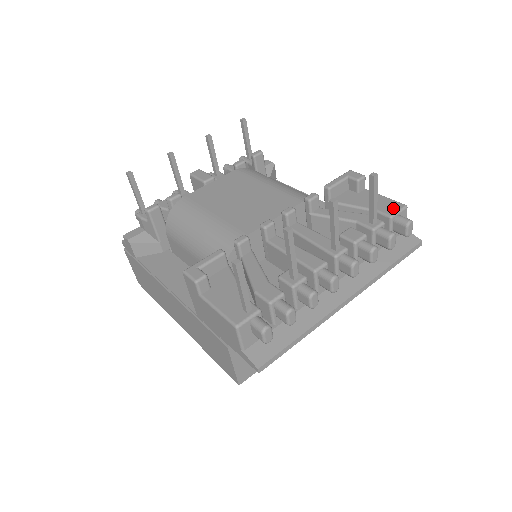
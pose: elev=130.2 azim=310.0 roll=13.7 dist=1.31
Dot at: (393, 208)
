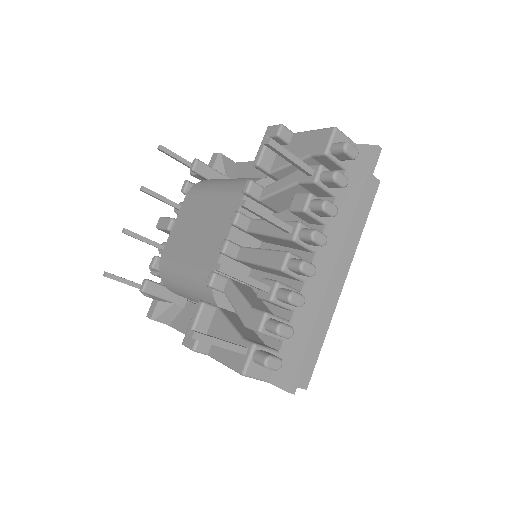
Dot at: (323, 141)
